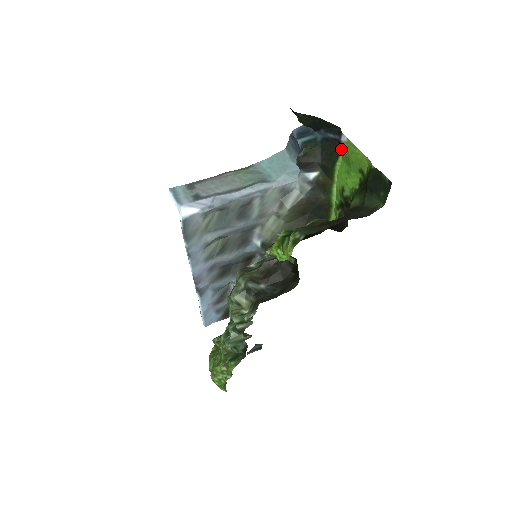
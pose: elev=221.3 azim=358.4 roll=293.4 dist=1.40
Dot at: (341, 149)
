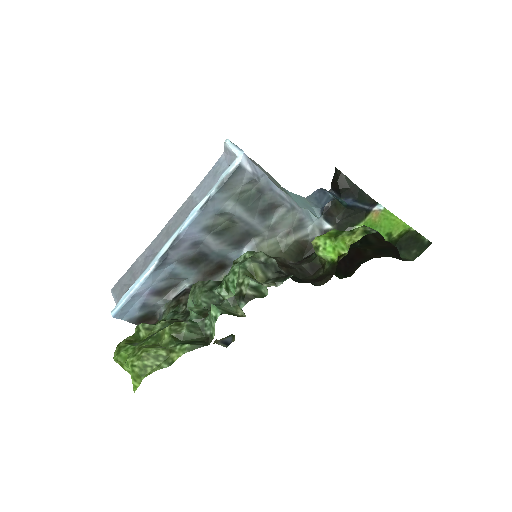
Dot at: (368, 216)
